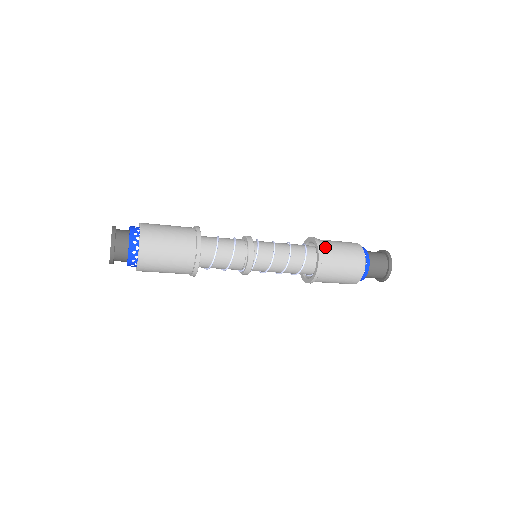
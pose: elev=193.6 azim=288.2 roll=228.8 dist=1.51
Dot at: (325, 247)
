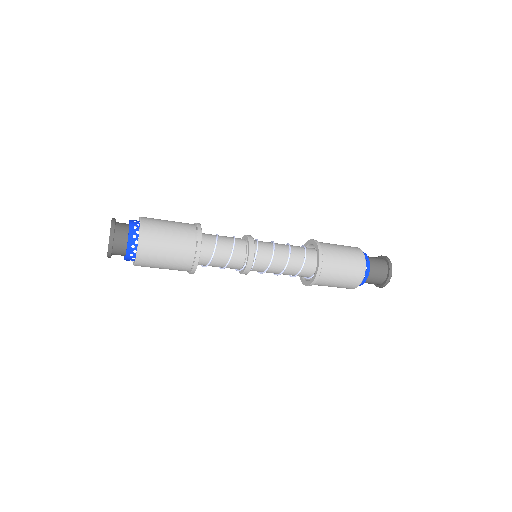
Dot at: (323, 244)
